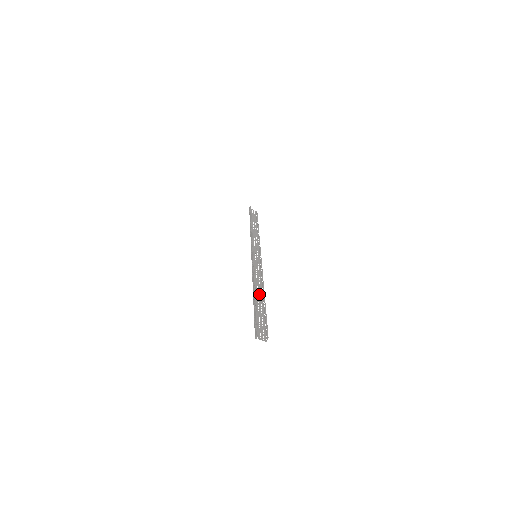
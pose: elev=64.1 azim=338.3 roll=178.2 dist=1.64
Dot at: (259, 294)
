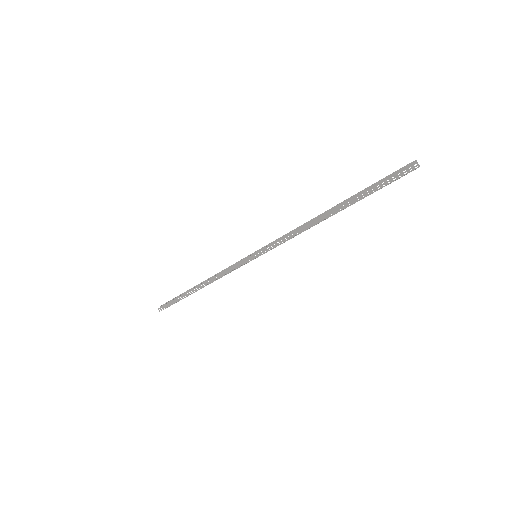
Dot at: occluded
